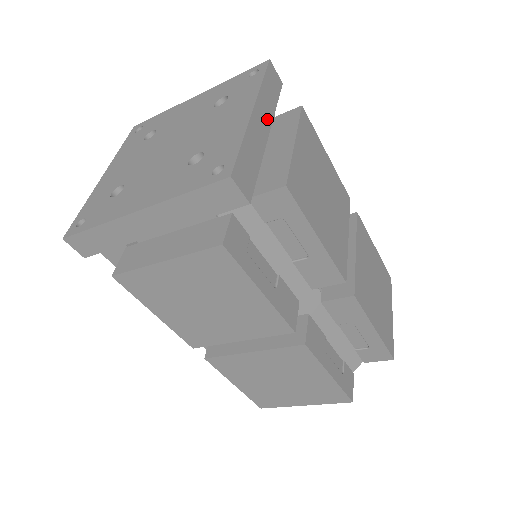
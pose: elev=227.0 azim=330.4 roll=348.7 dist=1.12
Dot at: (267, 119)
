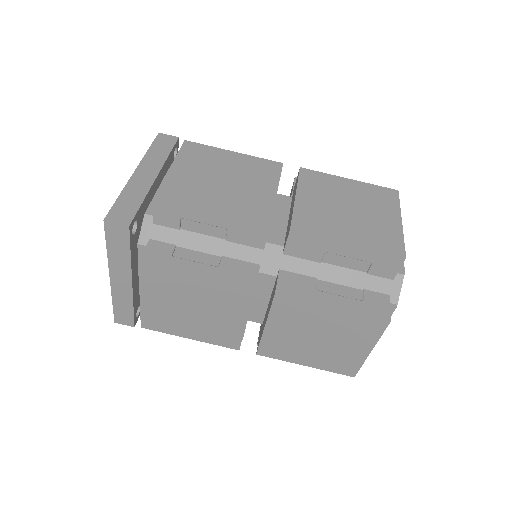
Dot at: occluded
